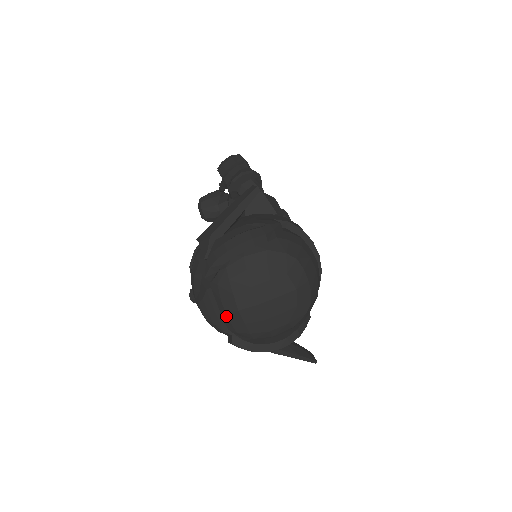
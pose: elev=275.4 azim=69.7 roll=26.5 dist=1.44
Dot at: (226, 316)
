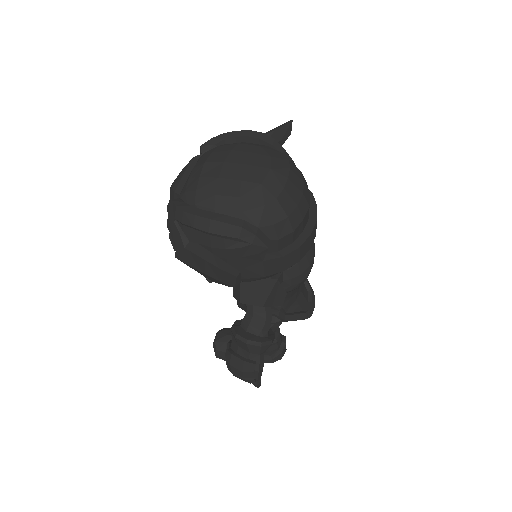
Dot at: (190, 176)
